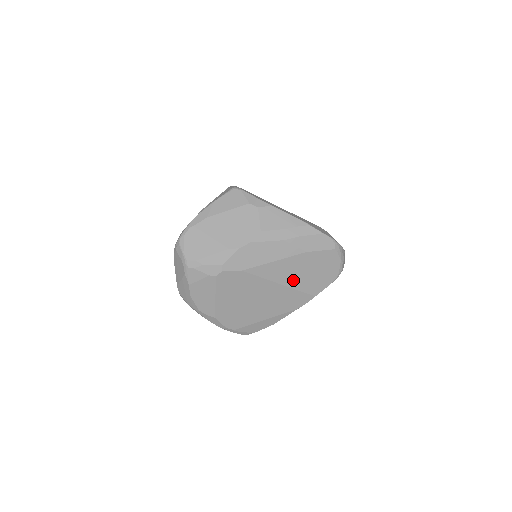
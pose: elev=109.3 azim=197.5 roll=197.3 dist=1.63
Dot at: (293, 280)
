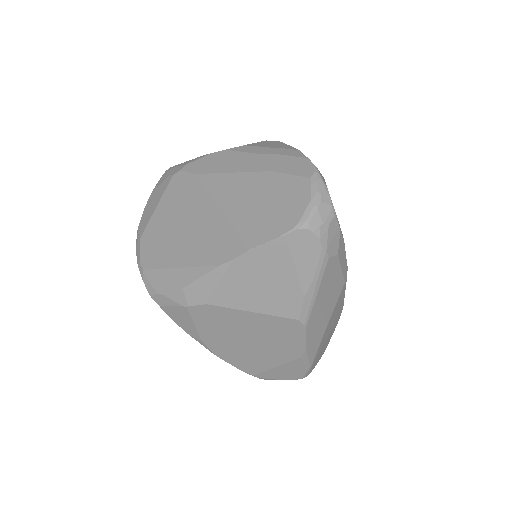
Dot at: (237, 209)
